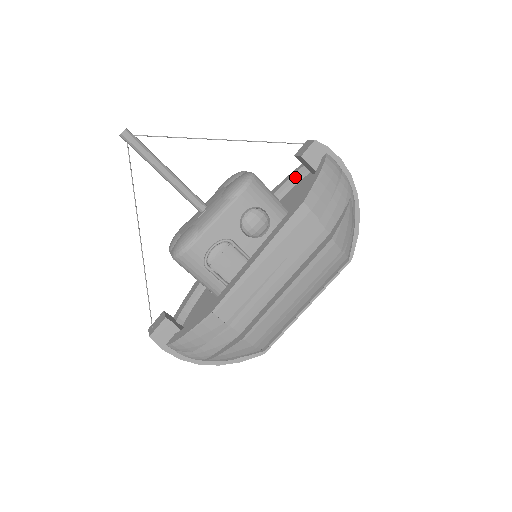
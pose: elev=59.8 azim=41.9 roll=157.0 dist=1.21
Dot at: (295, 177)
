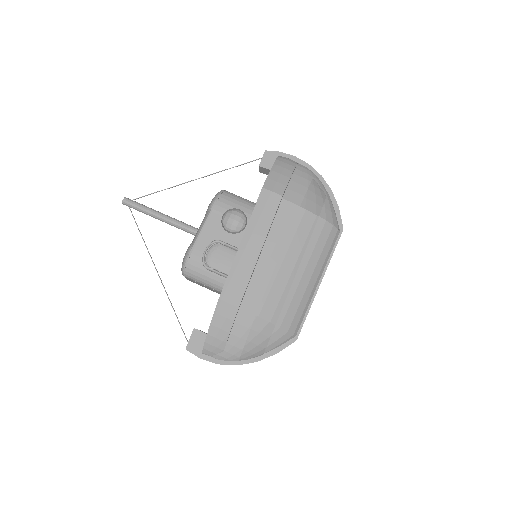
Dot at: occluded
